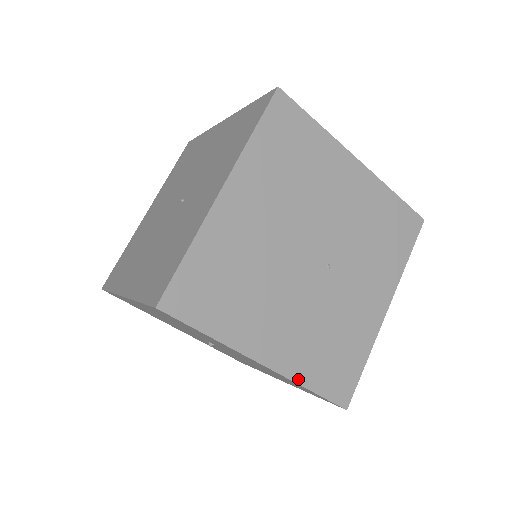
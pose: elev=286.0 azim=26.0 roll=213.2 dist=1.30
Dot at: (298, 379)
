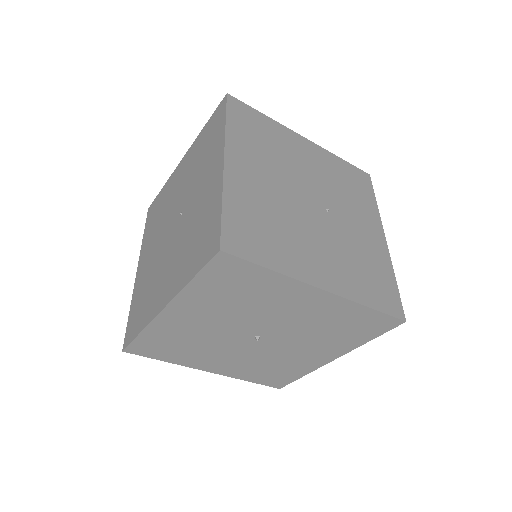
Dot at: (356, 299)
